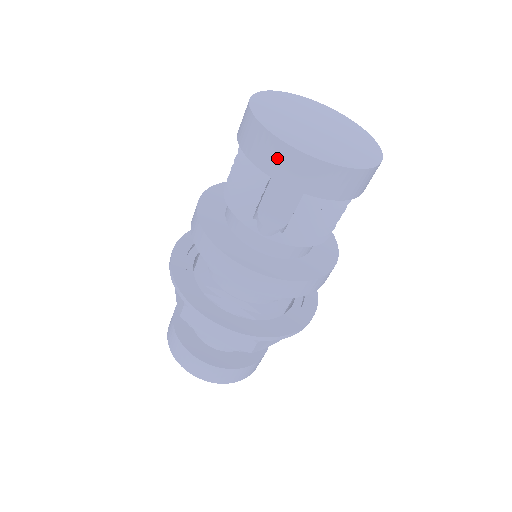
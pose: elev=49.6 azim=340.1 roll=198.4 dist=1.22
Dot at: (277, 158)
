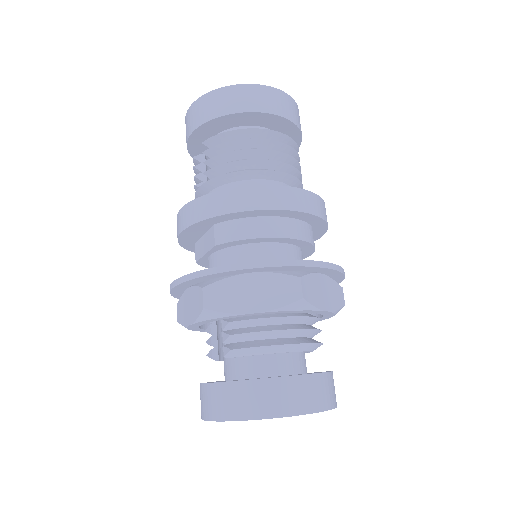
Dot at: (186, 130)
